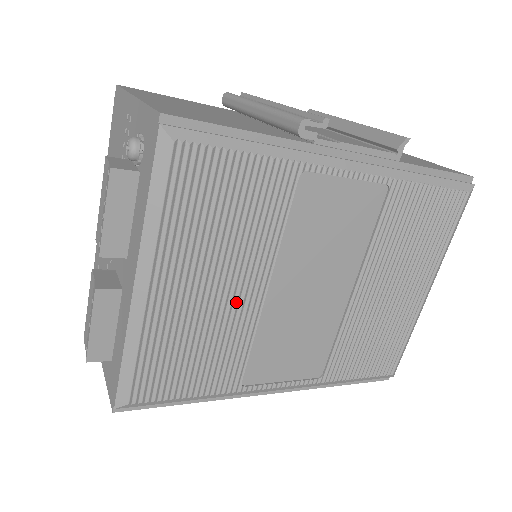
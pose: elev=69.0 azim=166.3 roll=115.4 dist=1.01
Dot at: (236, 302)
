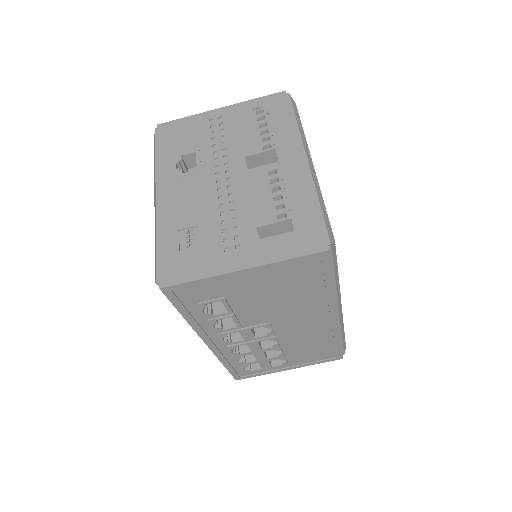
Dot at: occluded
